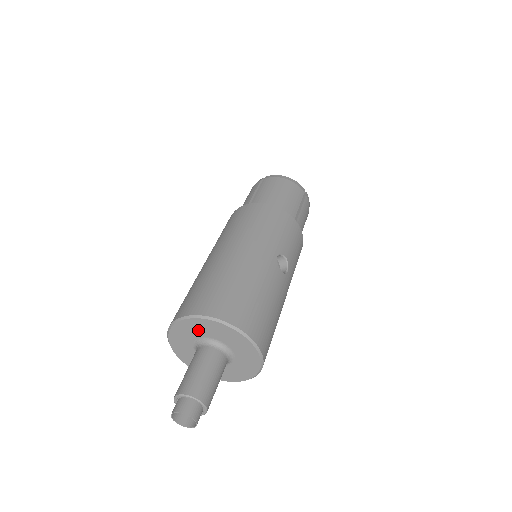
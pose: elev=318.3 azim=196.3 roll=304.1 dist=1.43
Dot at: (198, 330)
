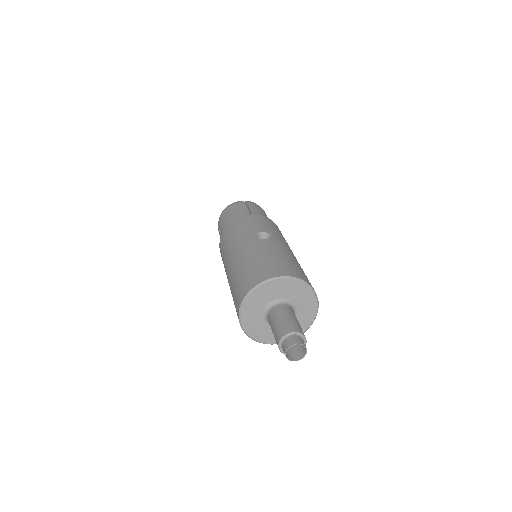
Dot at: (254, 311)
